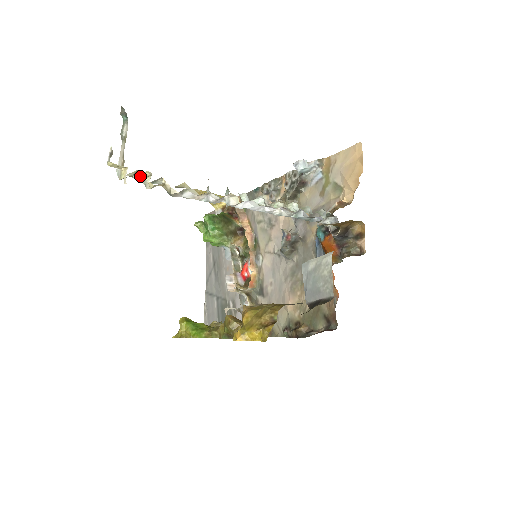
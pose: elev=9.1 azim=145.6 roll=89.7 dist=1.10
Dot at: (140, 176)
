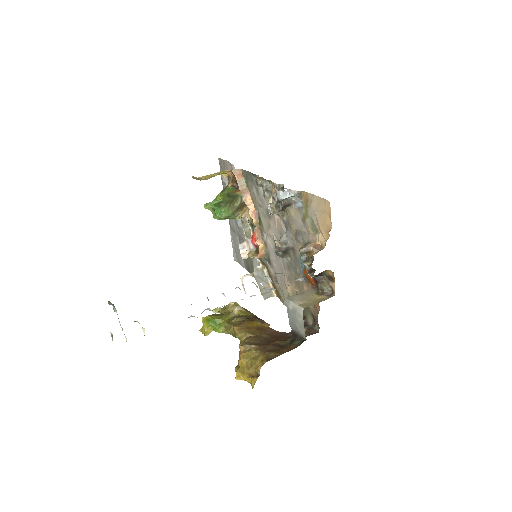
Dot at: (138, 322)
